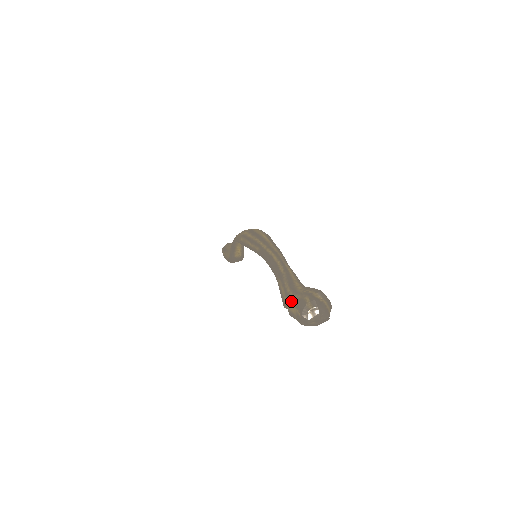
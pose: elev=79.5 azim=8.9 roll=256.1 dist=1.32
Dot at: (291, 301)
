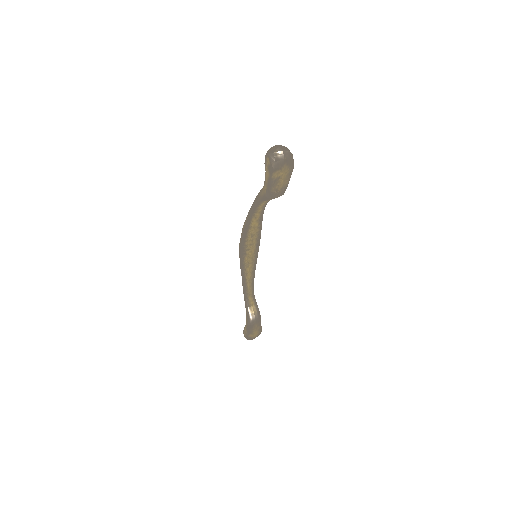
Dot at: (265, 175)
